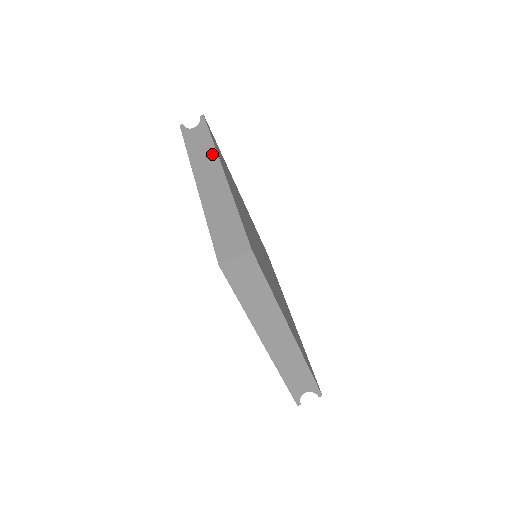
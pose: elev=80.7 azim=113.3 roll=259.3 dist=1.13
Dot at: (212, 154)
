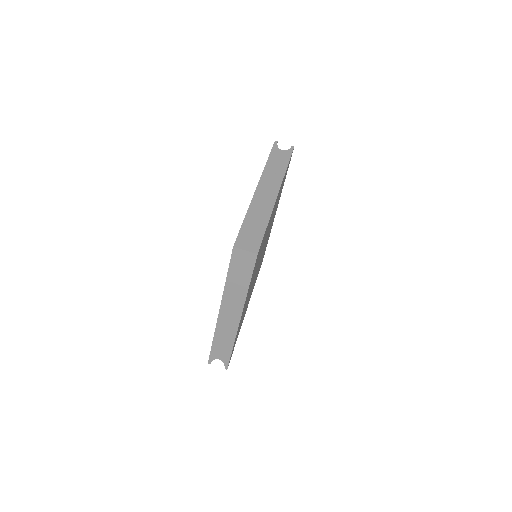
Dot at: (280, 177)
